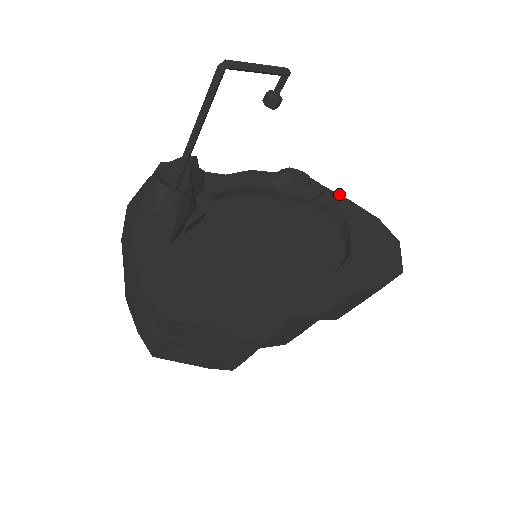
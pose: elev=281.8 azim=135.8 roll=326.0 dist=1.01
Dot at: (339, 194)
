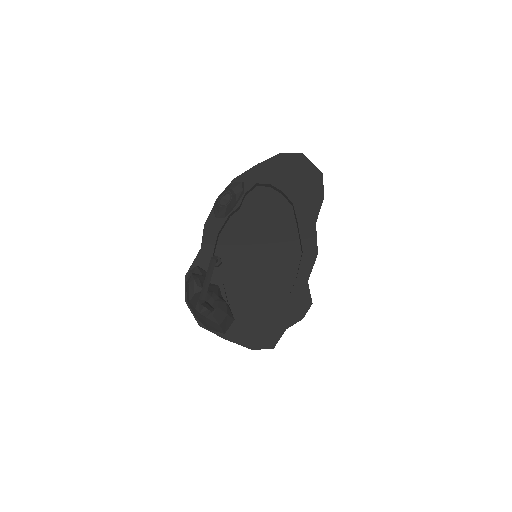
Dot at: (248, 170)
